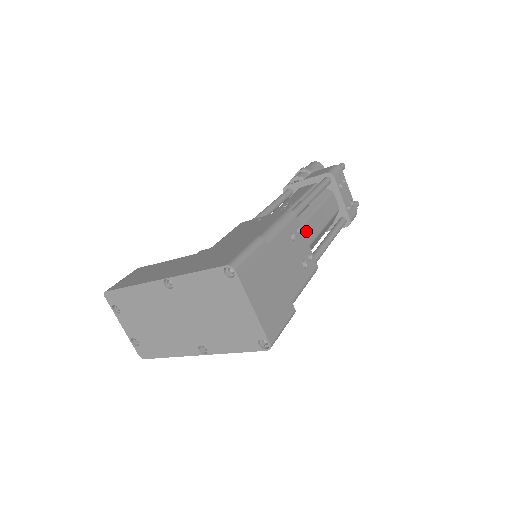
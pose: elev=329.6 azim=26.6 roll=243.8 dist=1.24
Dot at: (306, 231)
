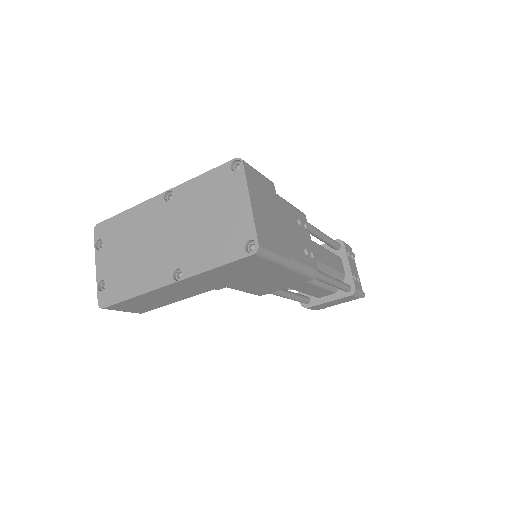
Dot at: occluded
